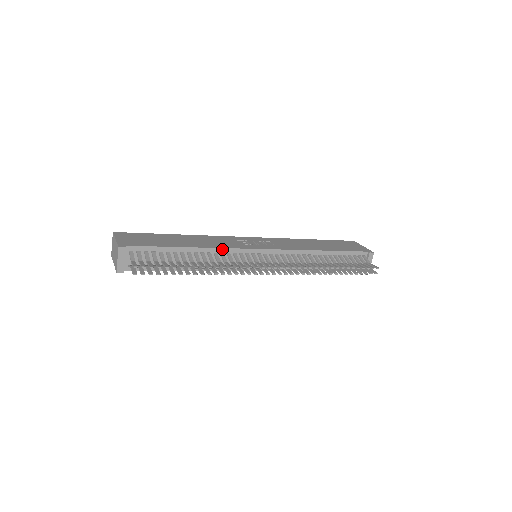
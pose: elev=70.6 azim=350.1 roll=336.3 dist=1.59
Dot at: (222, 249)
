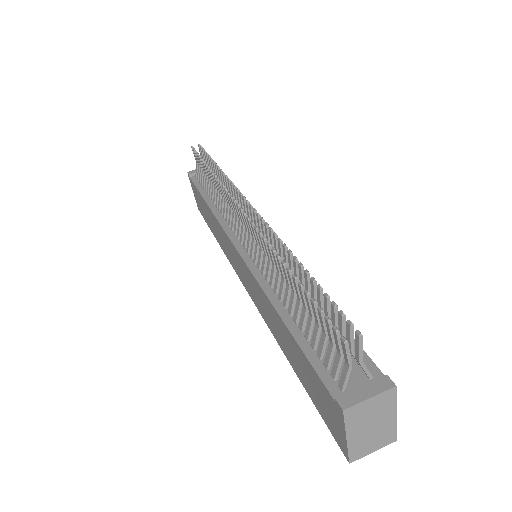
Dot at: occluded
